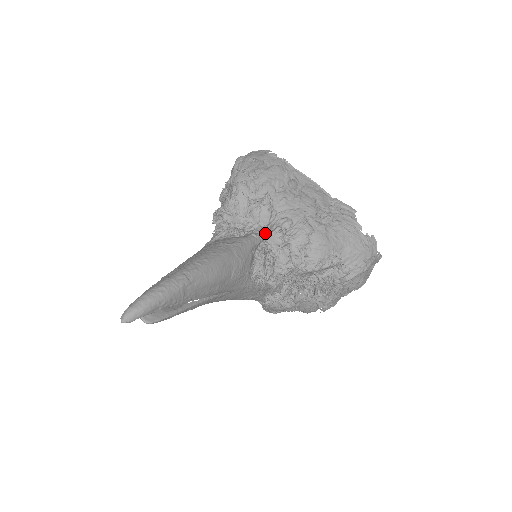
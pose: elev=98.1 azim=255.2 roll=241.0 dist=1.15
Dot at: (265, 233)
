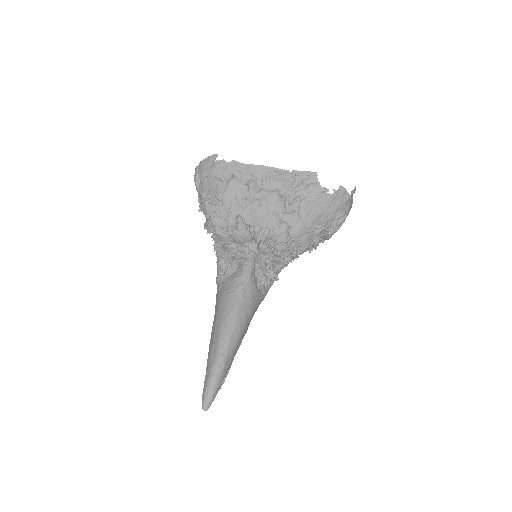
Dot at: (254, 250)
